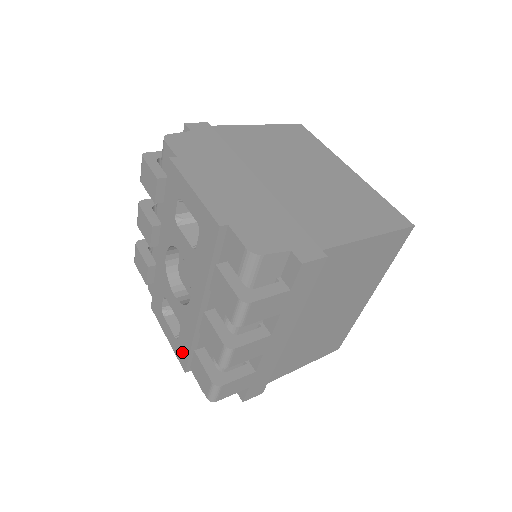
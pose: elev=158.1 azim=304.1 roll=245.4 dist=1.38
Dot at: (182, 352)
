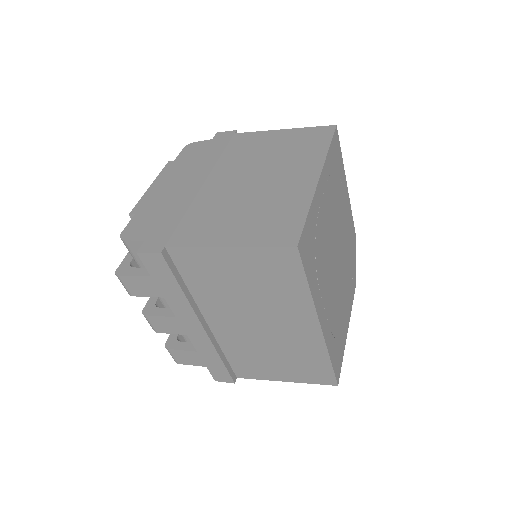
Dot at: occluded
